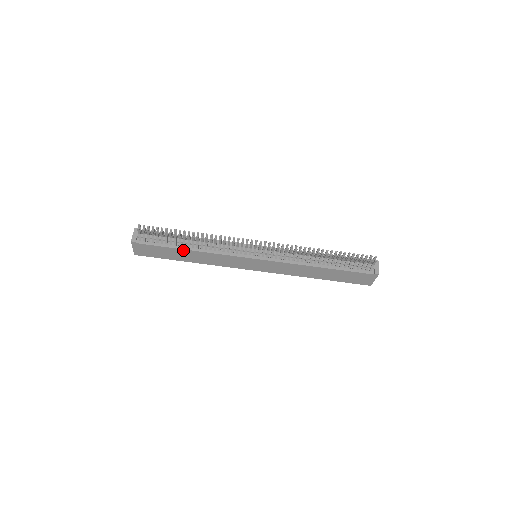
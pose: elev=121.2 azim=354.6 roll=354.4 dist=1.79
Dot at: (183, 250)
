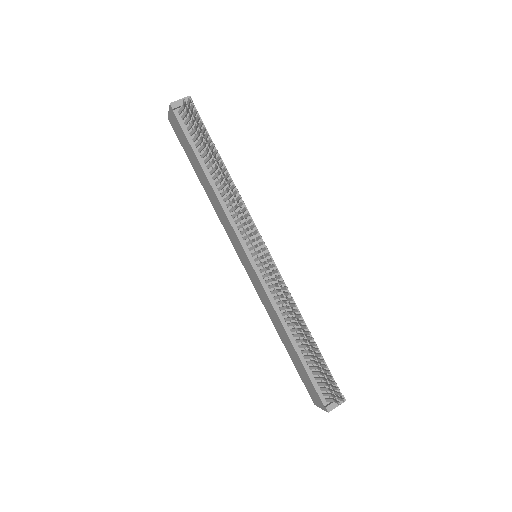
Dot at: (203, 169)
